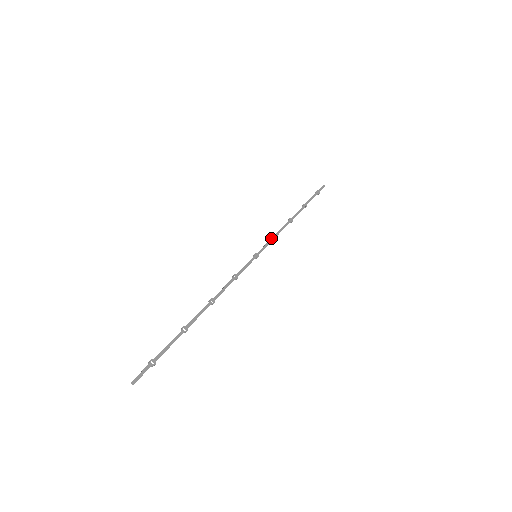
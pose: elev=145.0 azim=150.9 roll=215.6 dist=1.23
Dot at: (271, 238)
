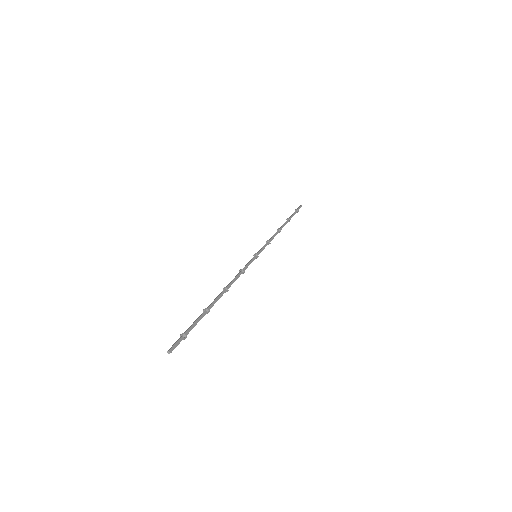
Dot at: (266, 242)
